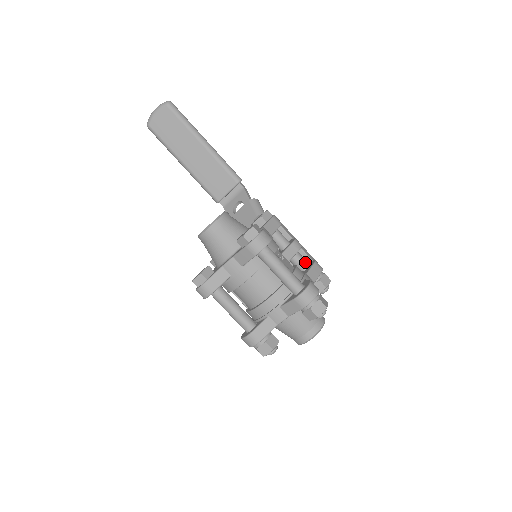
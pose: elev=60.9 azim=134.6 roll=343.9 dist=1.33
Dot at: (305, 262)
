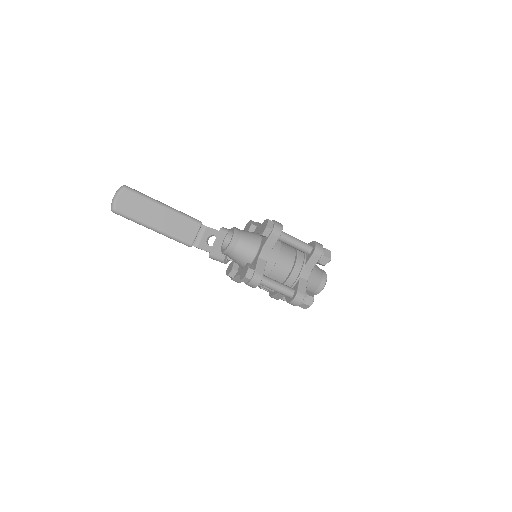
Dot at: occluded
